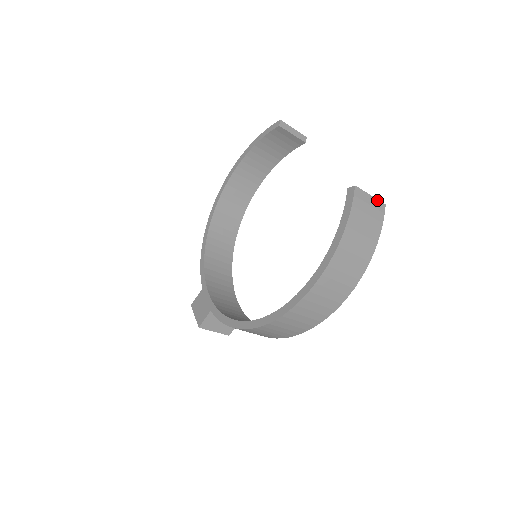
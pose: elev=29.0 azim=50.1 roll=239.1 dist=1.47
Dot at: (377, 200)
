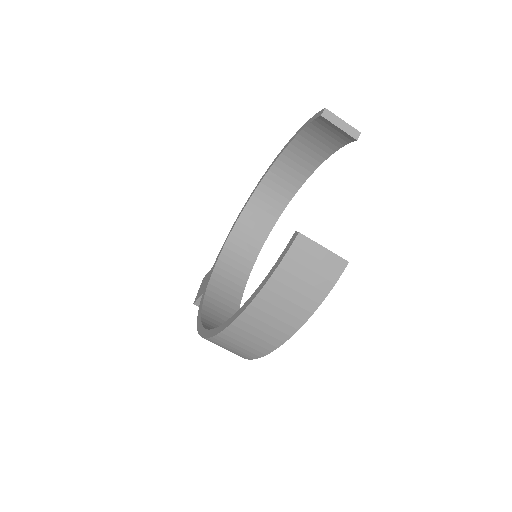
Dot at: (334, 255)
